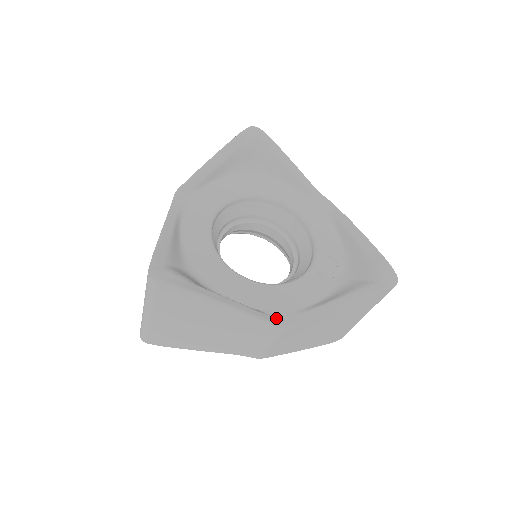
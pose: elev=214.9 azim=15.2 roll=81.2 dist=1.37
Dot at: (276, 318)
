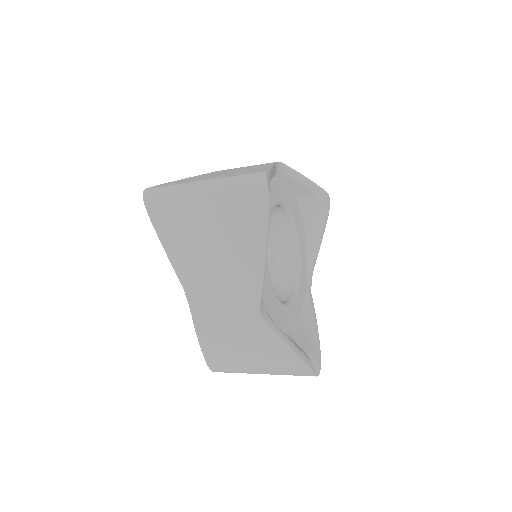
Dot at: (262, 302)
